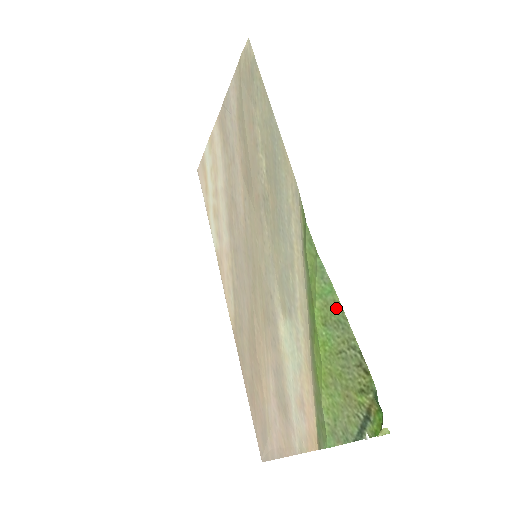
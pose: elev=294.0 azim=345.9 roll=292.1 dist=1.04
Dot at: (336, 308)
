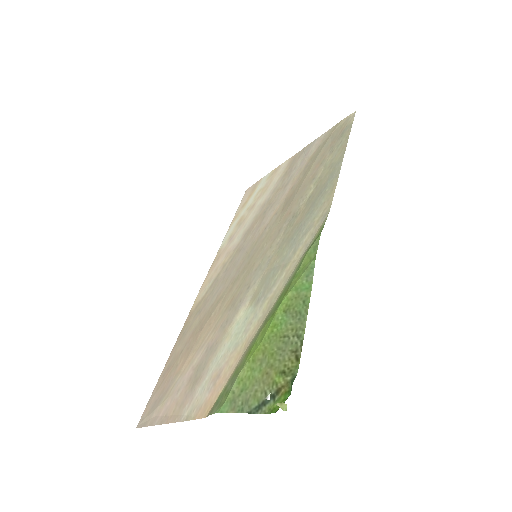
Dot at: (304, 302)
